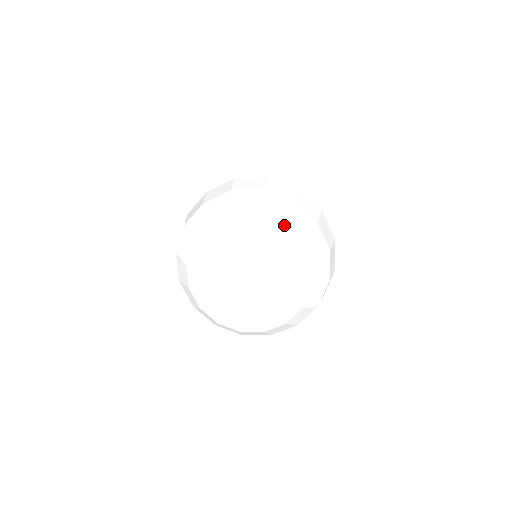
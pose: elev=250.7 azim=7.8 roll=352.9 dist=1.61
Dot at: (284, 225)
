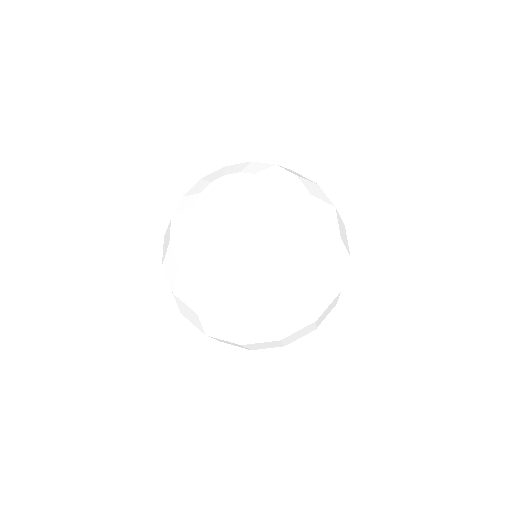
Dot at: (312, 197)
